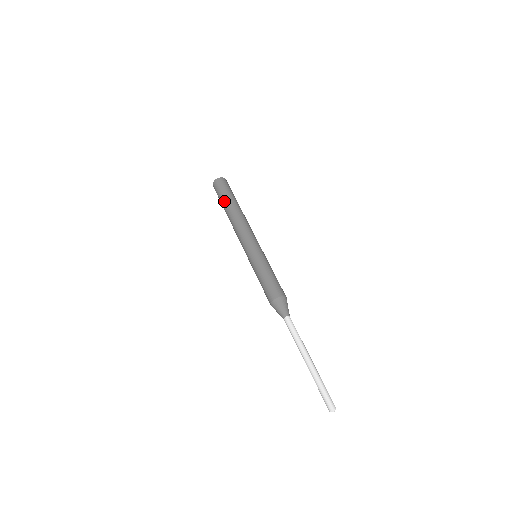
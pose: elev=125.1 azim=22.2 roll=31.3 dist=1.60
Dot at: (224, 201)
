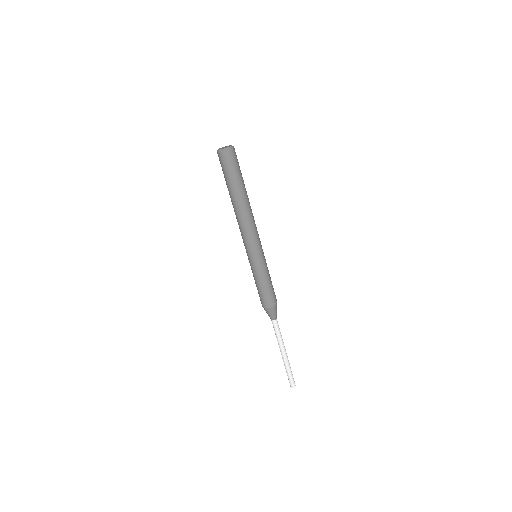
Dot at: (236, 185)
